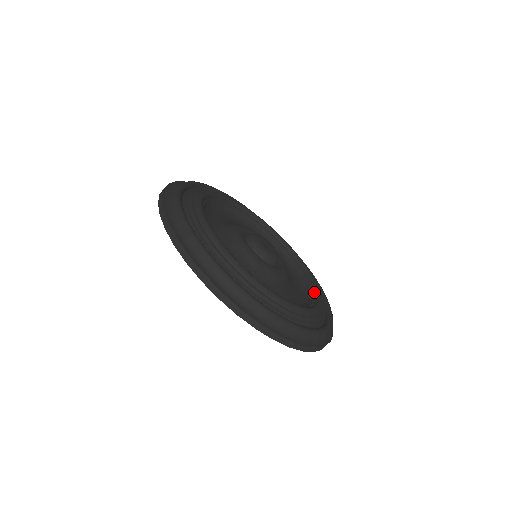
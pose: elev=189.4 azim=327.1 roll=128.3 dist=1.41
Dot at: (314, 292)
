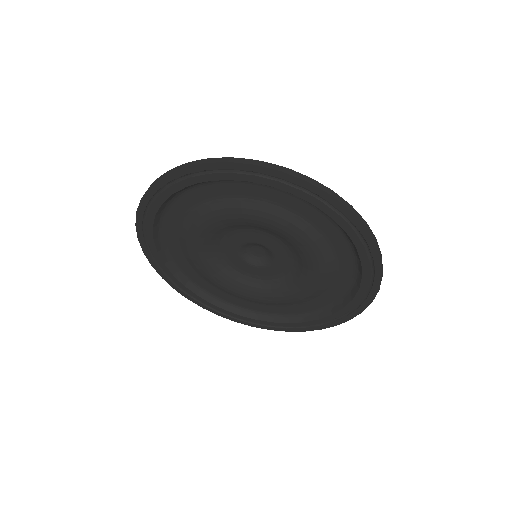
Dot at: occluded
